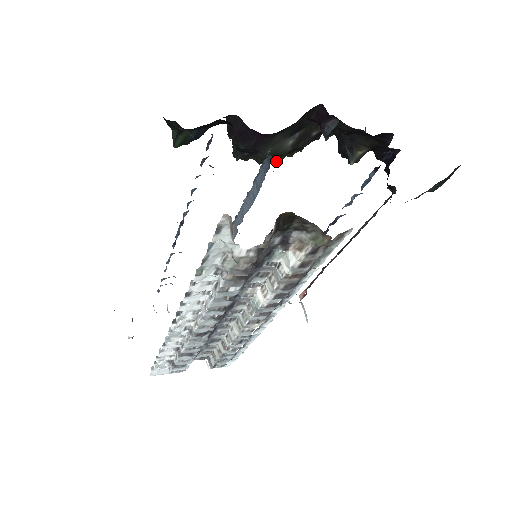
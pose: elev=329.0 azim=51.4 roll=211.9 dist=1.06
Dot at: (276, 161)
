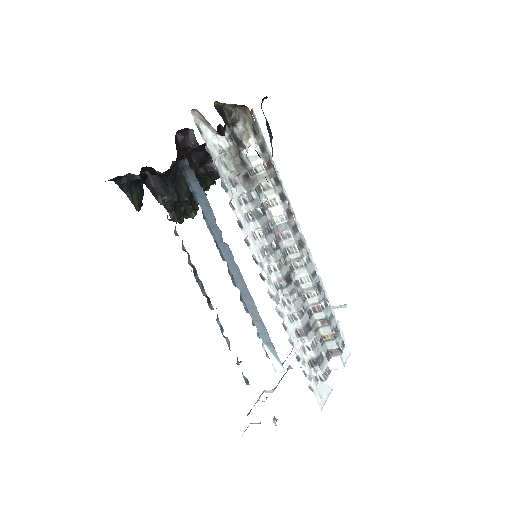
Dot at: (196, 209)
